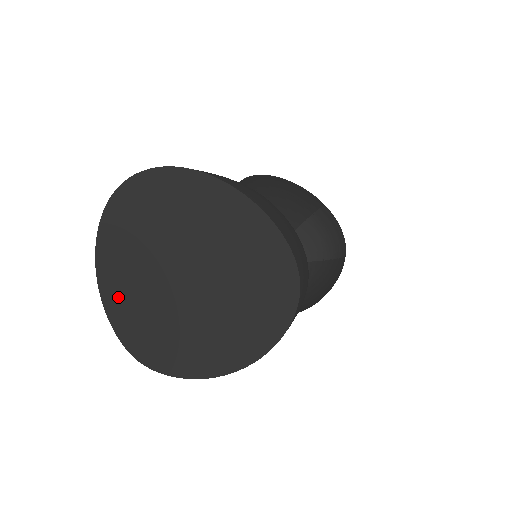
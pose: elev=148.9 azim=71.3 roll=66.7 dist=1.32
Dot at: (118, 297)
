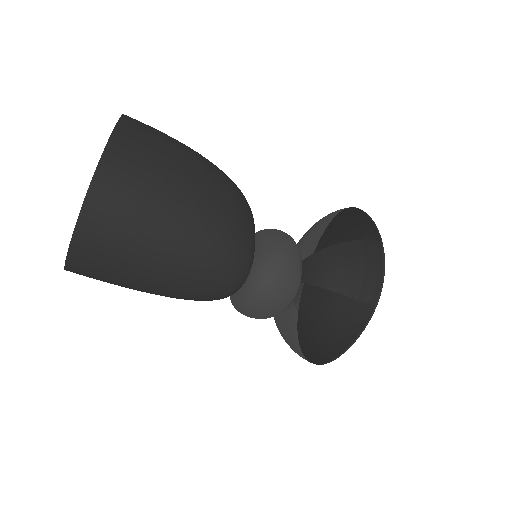
Dot at: occluded
